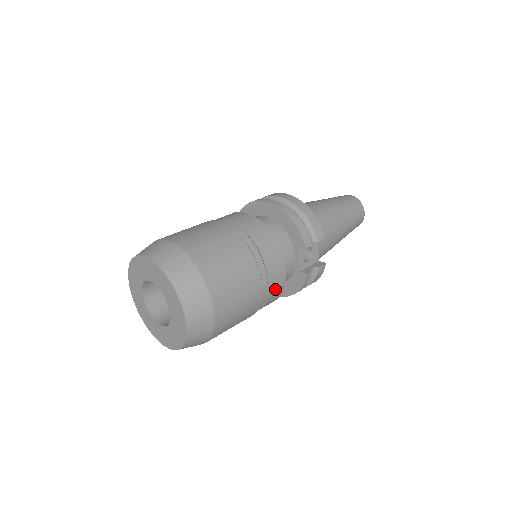
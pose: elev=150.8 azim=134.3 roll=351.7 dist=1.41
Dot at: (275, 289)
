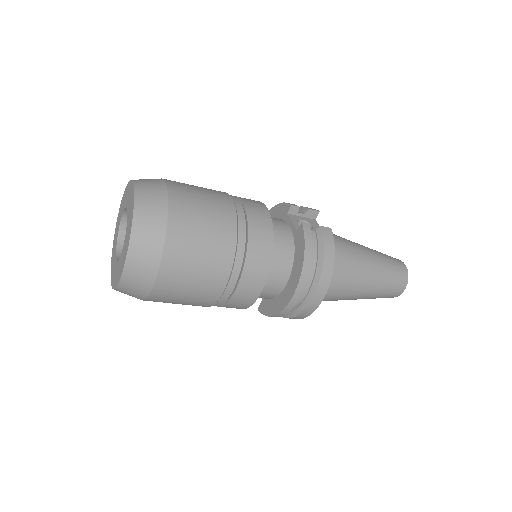
Dot at: (257, 219)
